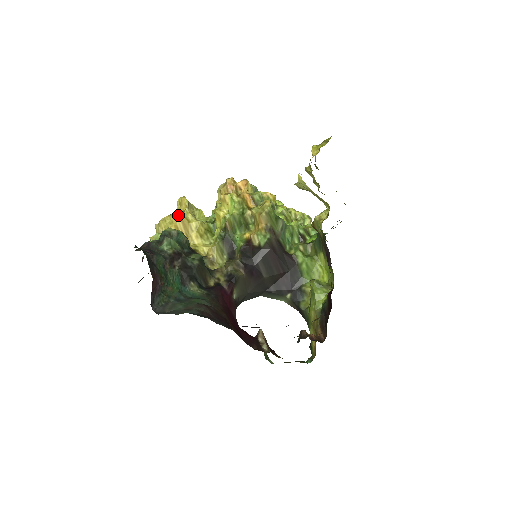
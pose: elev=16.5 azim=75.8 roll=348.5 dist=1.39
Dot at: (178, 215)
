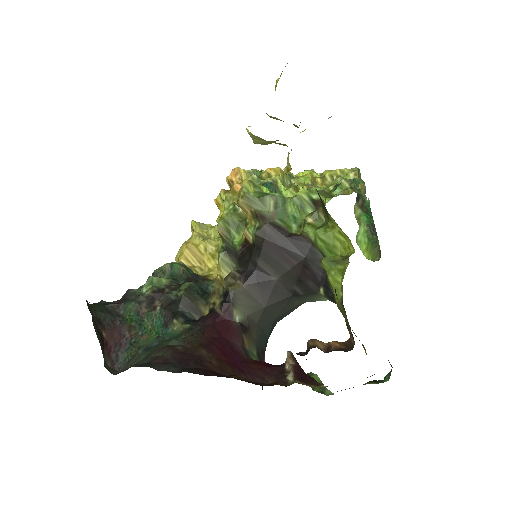
Dot at: (185, 244)
